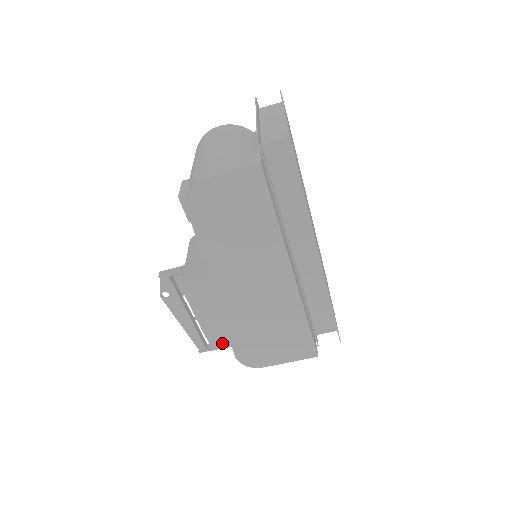
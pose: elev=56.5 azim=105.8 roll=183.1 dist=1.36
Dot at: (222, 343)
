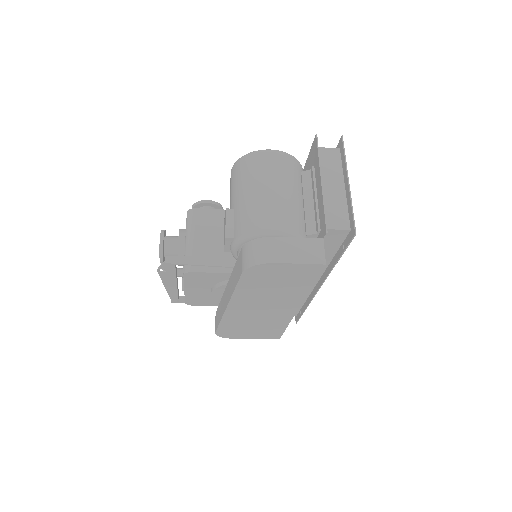
Dot at: (196, 303)
